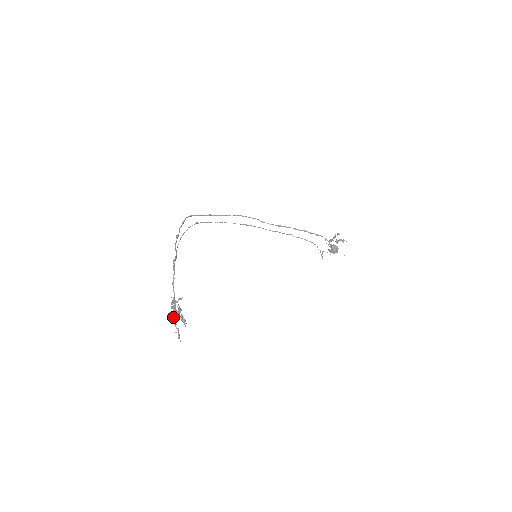
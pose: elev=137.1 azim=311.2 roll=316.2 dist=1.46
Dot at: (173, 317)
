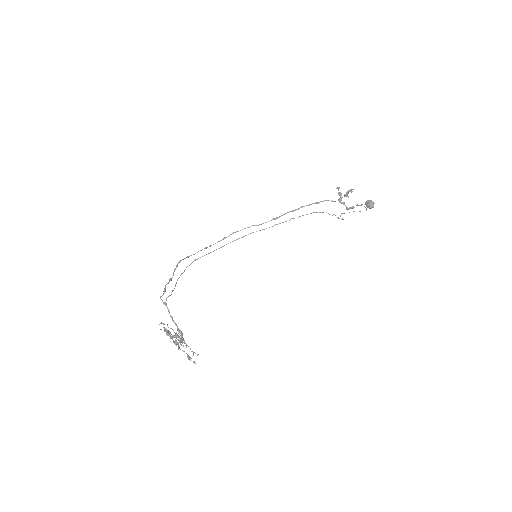
Dot at: (175, 343)
